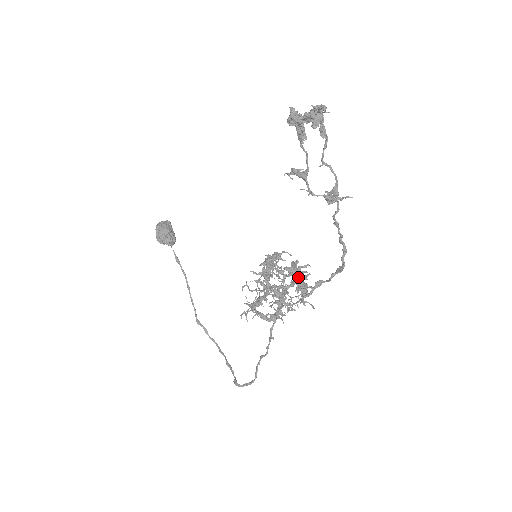
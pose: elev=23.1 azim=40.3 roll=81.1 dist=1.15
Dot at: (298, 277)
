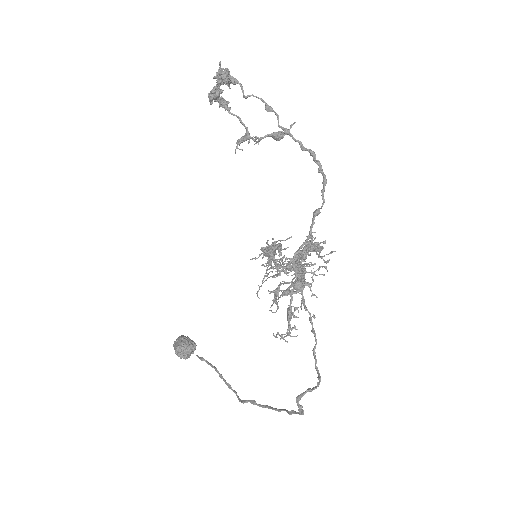
Dot at: occluded
